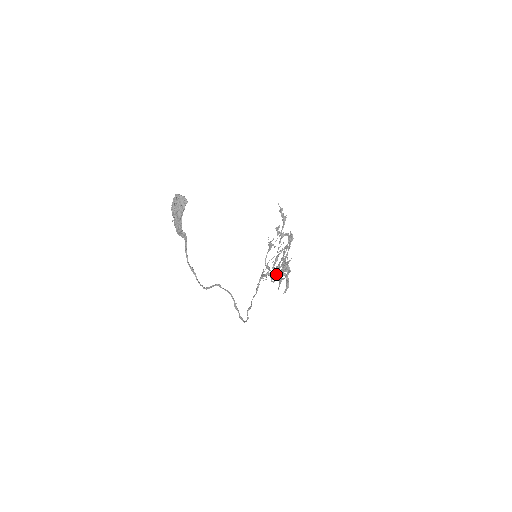
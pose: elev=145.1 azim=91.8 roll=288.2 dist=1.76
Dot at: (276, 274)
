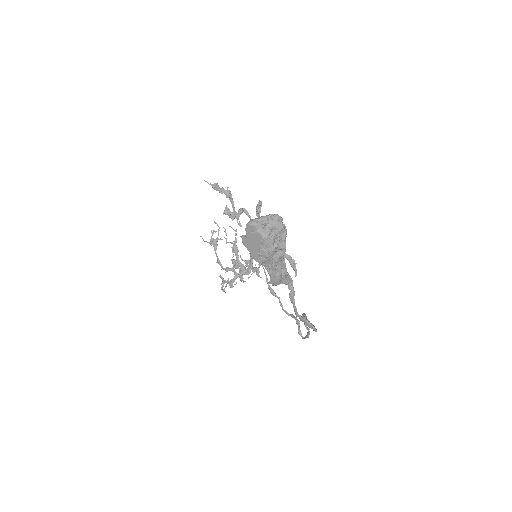
Dot at: (250, 267)
